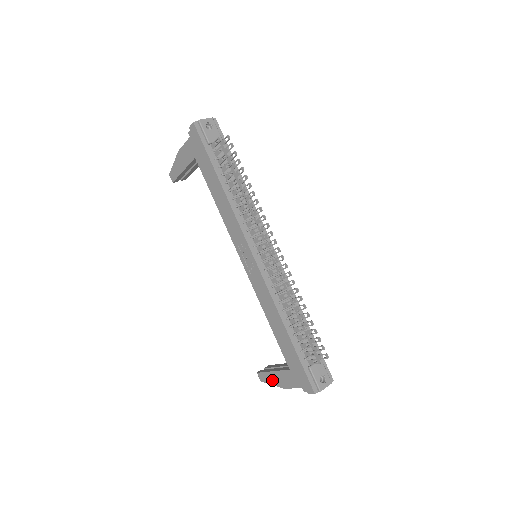
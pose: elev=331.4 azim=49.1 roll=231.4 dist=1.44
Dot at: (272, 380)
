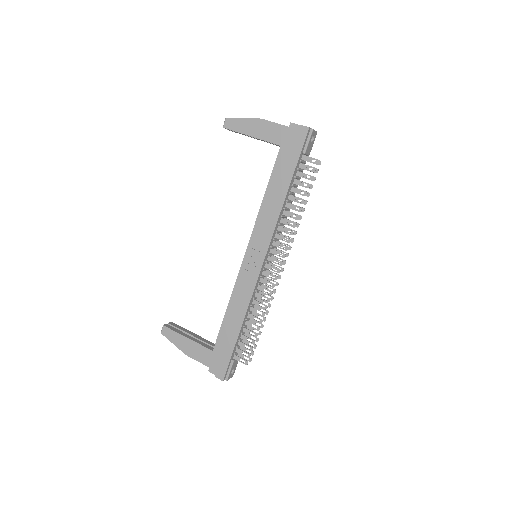
Dot at: (178, 342)
